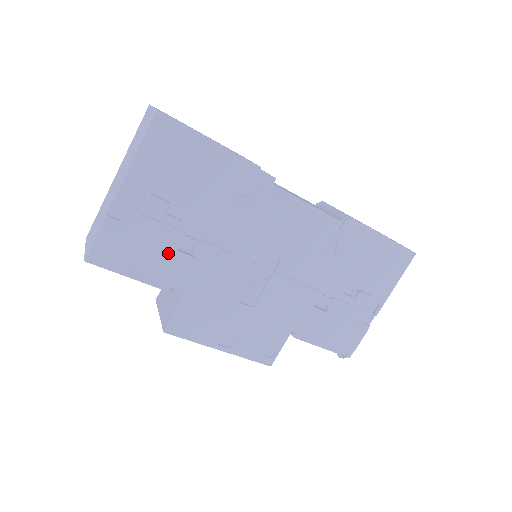
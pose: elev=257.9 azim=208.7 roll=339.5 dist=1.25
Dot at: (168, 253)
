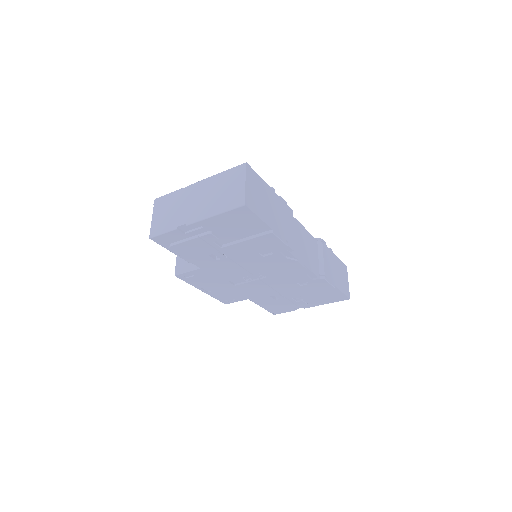
Dot at: (202, 254)
